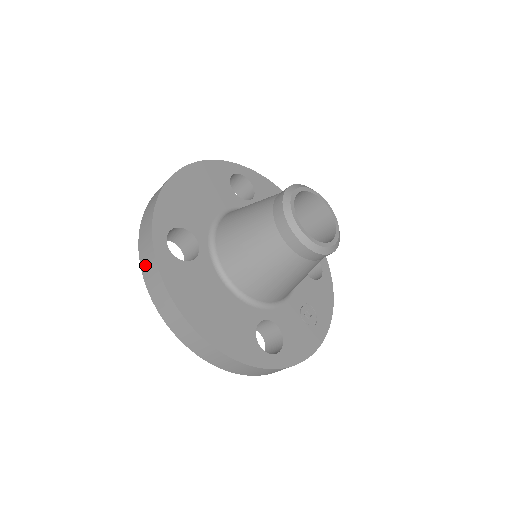
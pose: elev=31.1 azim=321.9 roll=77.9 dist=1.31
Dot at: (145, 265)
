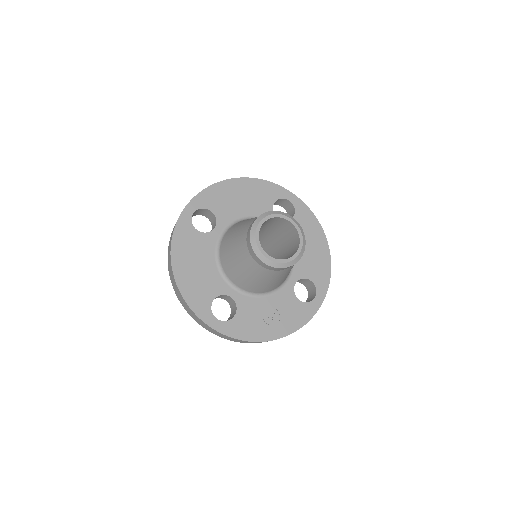
Dot at: occluded
